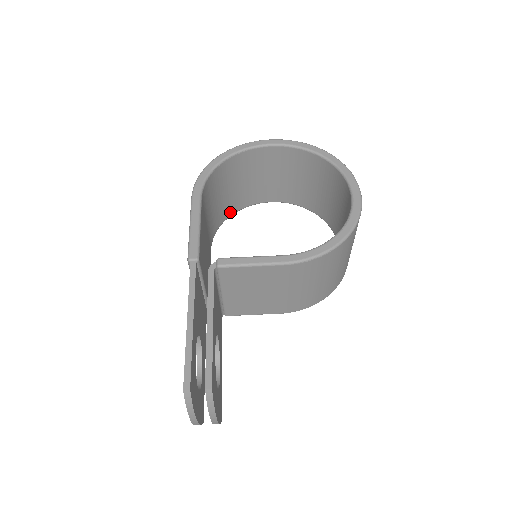
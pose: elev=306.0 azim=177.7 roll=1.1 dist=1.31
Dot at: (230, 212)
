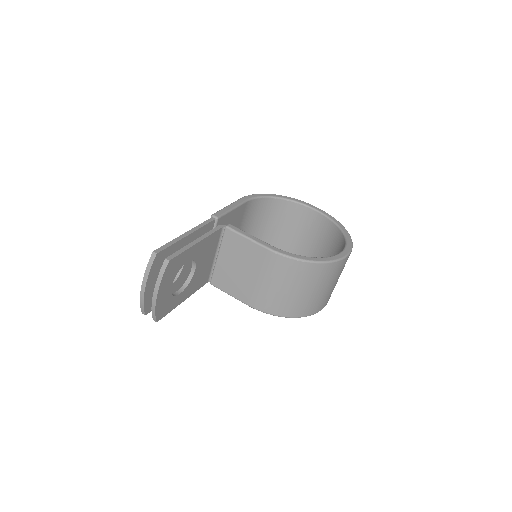
Dot at: occluded
